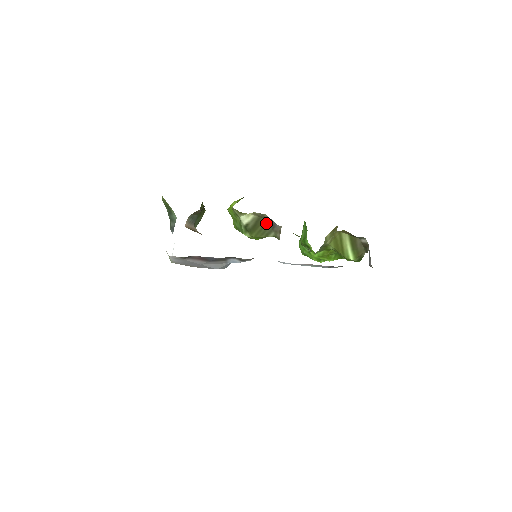
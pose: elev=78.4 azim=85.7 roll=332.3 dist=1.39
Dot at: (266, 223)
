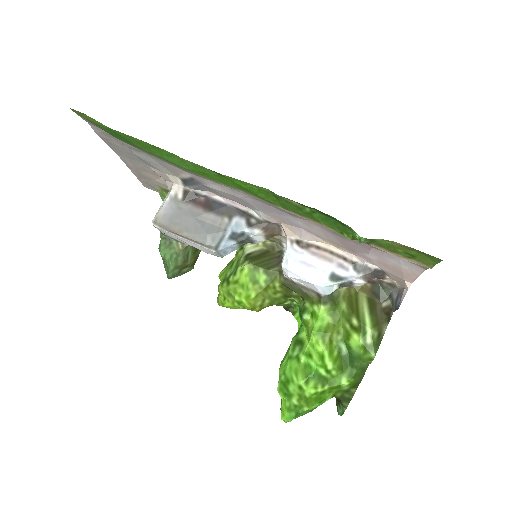
Dot at: (273, 258)
